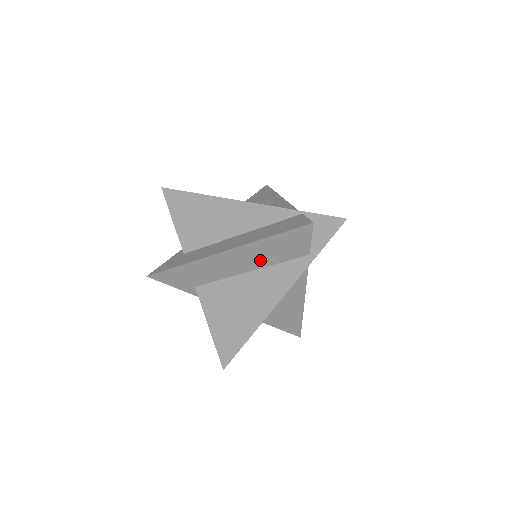
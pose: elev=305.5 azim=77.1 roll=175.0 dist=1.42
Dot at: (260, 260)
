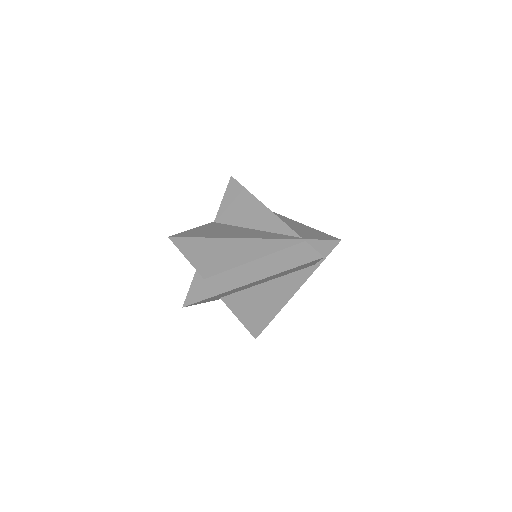
Dot at: occluded
